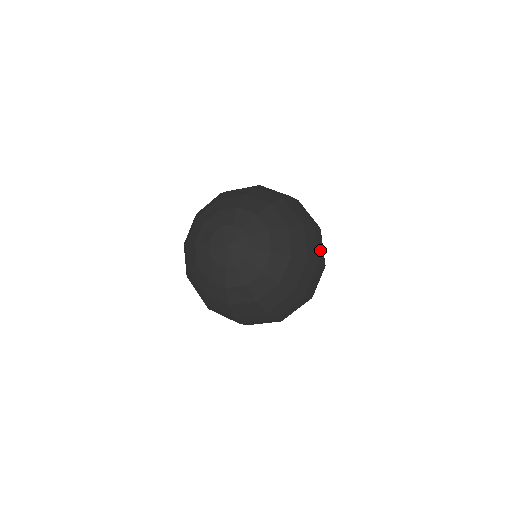
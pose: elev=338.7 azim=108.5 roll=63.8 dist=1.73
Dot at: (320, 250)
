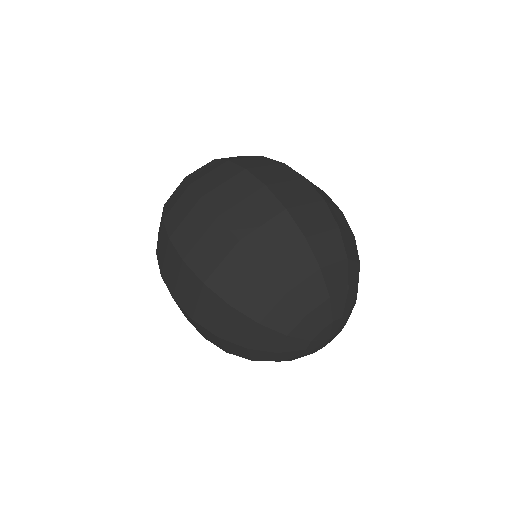
Dot at: occluded
